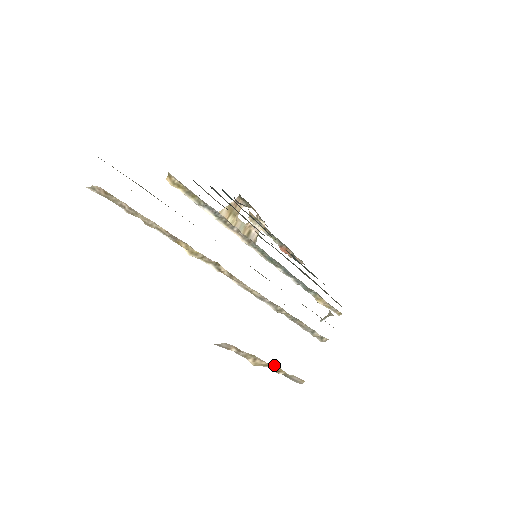
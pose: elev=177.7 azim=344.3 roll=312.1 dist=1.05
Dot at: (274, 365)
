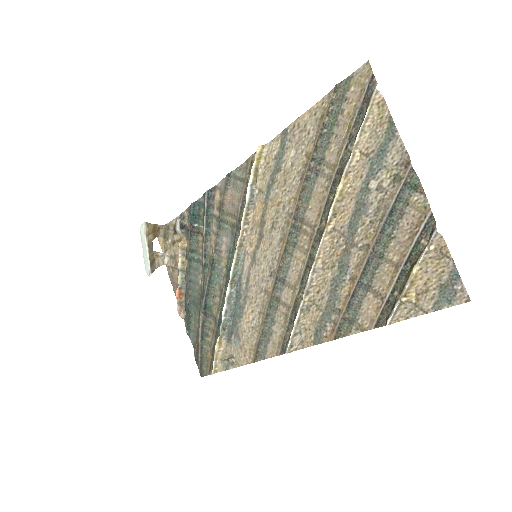
Dot at: (415, 285)
